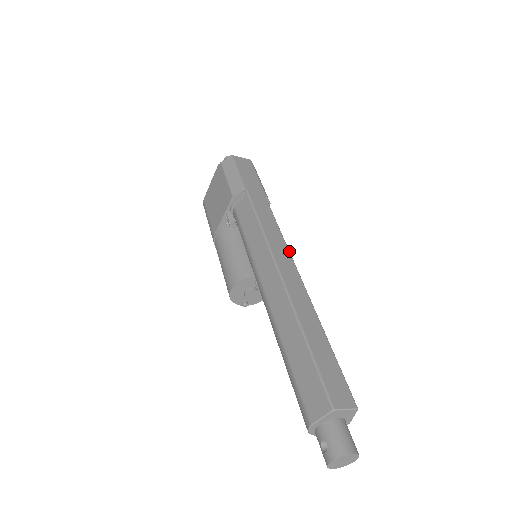
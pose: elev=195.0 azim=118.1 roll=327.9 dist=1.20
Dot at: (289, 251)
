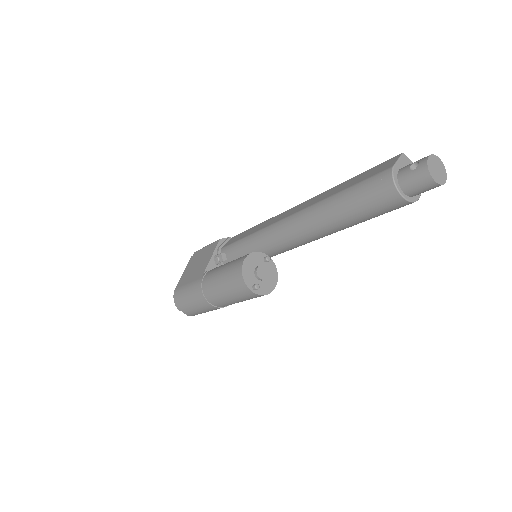
Dot at: occluded
